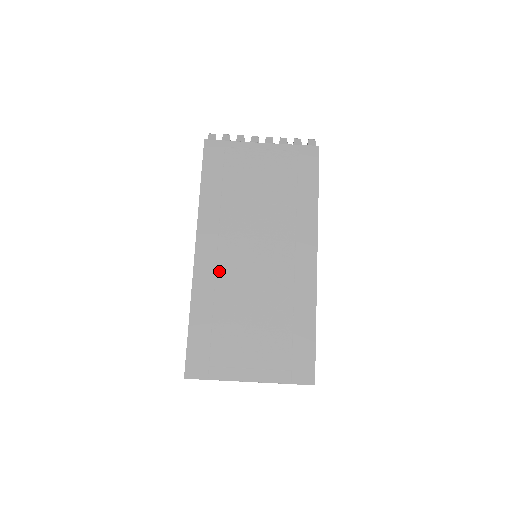
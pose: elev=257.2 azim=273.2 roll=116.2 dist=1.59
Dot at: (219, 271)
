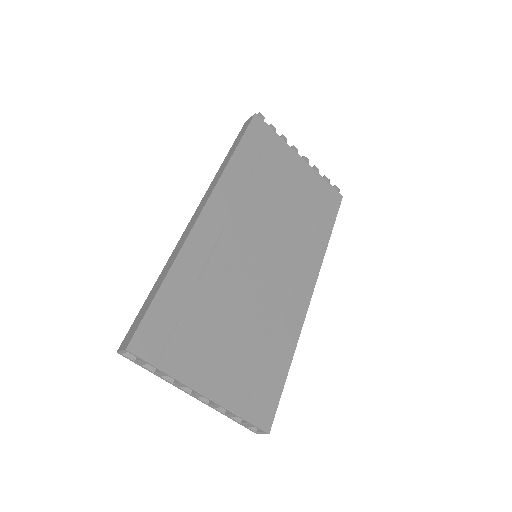
Dot at: (220, 245)
